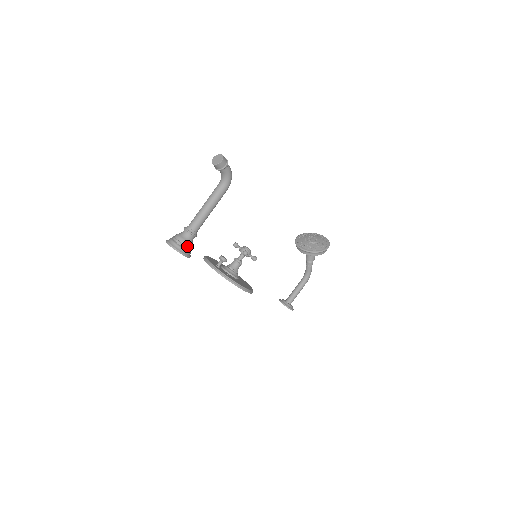
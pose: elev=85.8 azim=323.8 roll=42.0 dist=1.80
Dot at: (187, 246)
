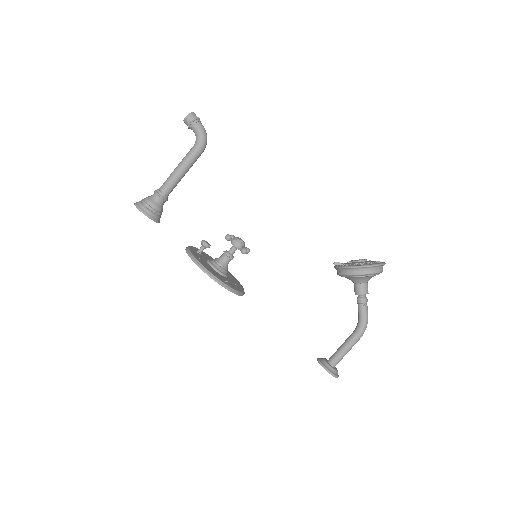
Dot at: (148, 204)
